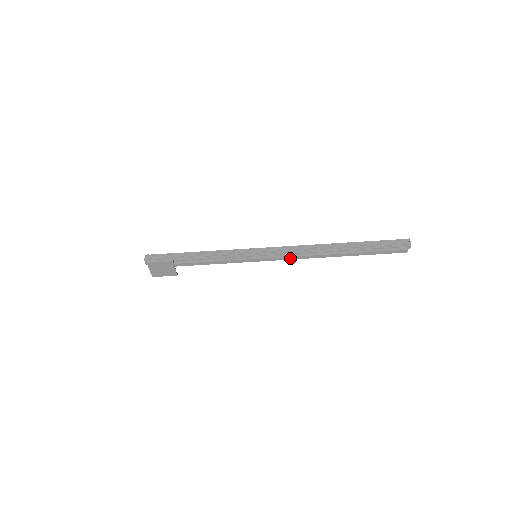
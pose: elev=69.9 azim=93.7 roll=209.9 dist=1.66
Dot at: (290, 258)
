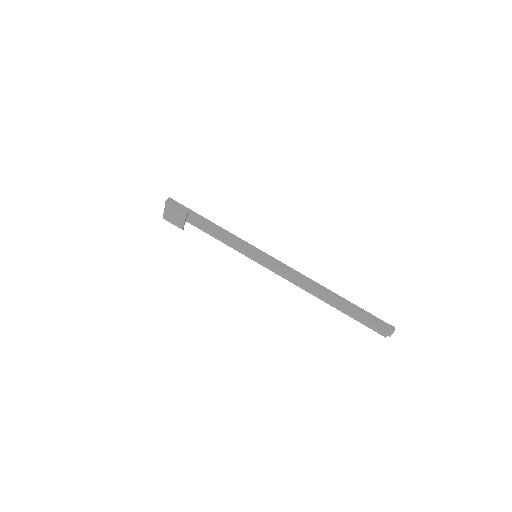
Dot at: (283, 275)
